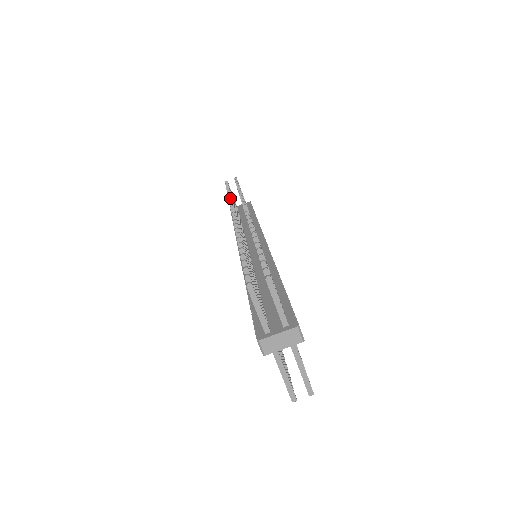
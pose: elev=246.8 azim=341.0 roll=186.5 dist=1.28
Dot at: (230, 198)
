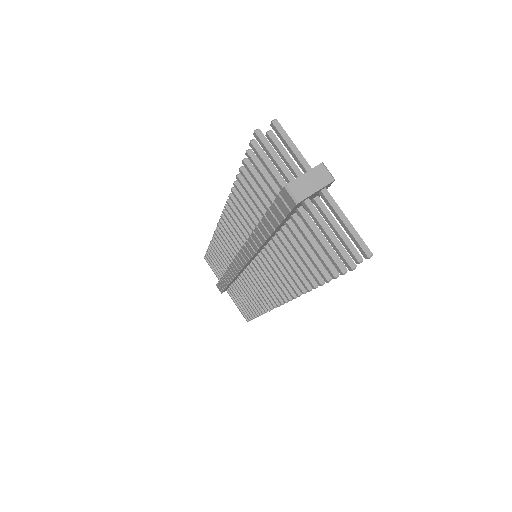
Dot at: (213, 237)
